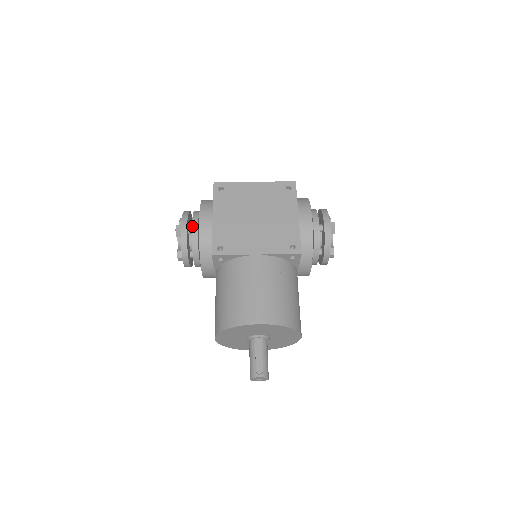
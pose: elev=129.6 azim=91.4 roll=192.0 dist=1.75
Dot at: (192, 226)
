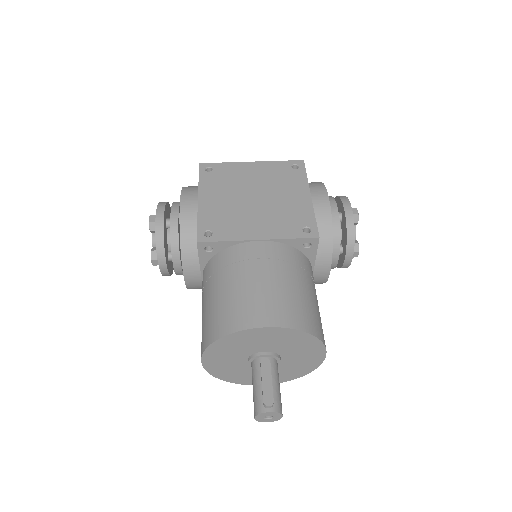
Dot at: (171, 214)
